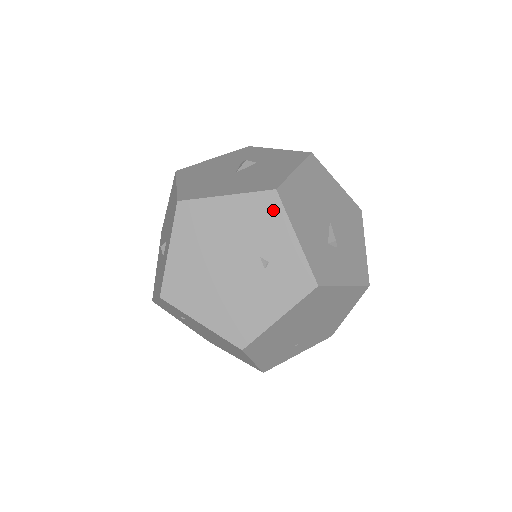
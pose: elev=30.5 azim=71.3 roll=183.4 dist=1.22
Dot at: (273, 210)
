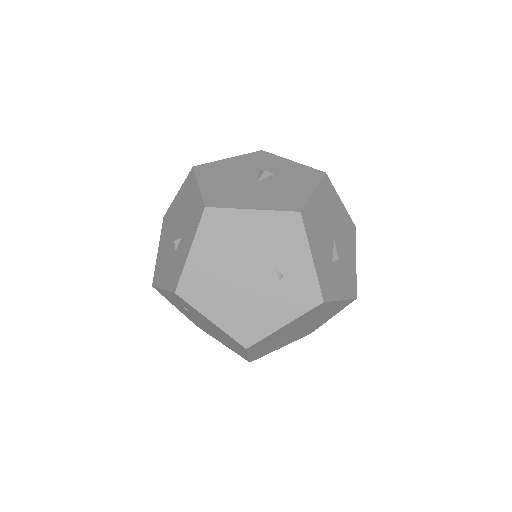
Dot at: (295, 230)
